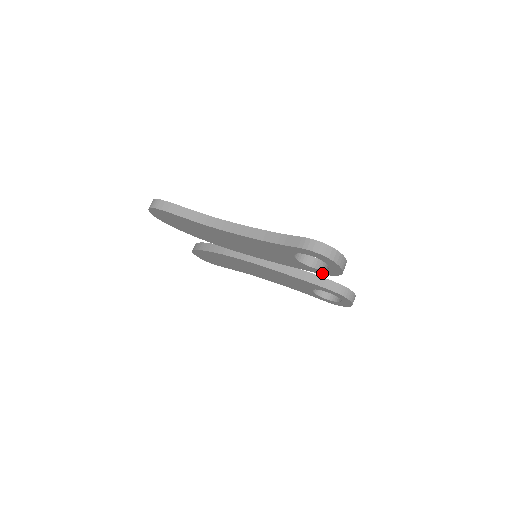
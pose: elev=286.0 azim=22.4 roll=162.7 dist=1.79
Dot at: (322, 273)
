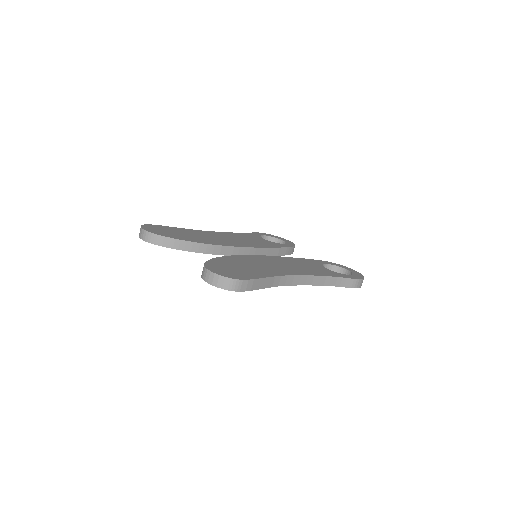
Dot at: occluded
